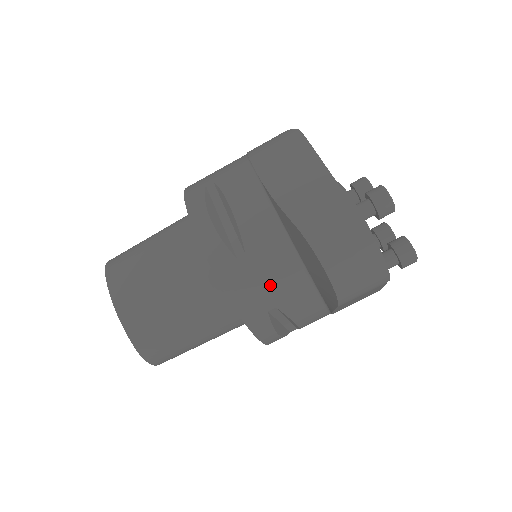
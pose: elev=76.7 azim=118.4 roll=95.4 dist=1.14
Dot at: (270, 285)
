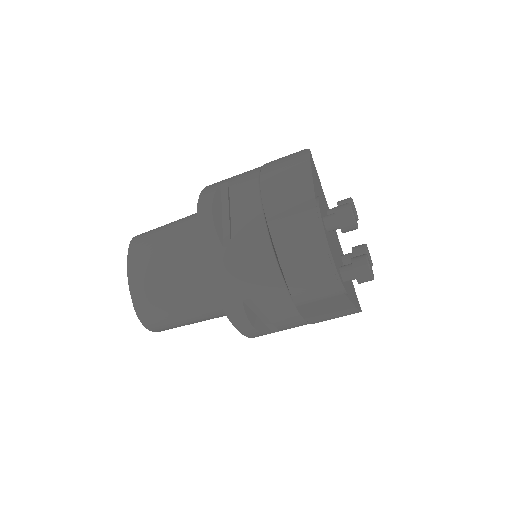
Dot at: (247, 276)
